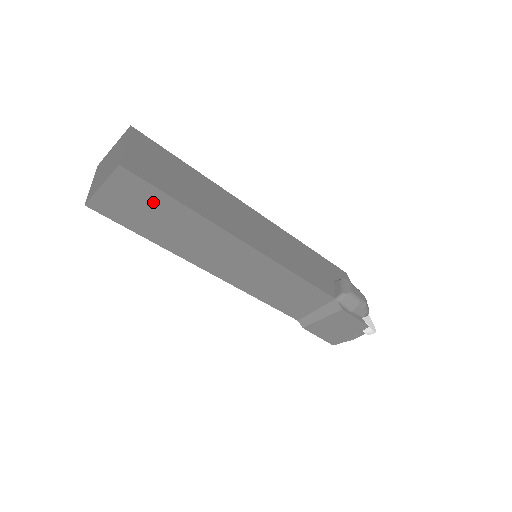
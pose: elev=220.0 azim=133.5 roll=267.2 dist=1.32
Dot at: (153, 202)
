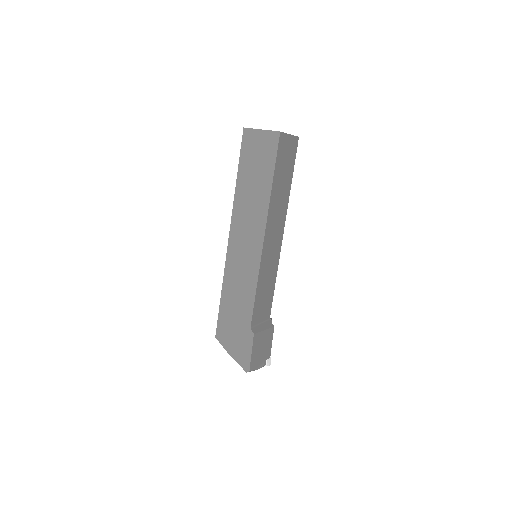
Dot at: (289, 166)
